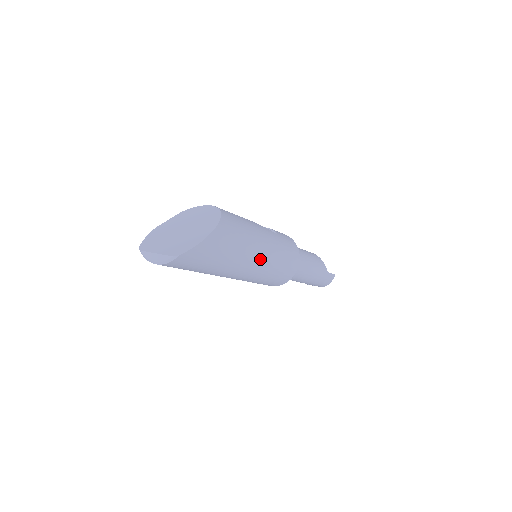
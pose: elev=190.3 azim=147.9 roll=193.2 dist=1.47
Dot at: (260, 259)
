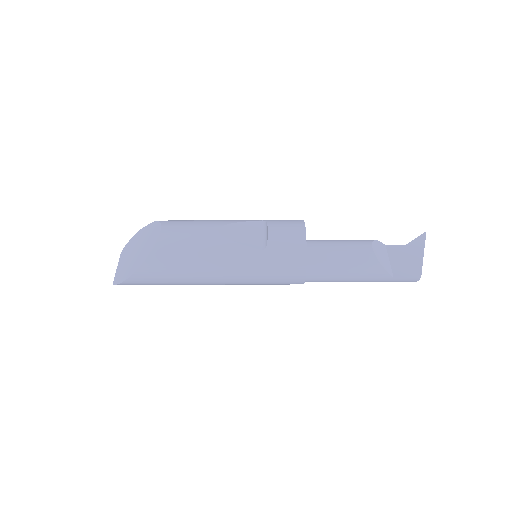
Dot at: (220, 281)
